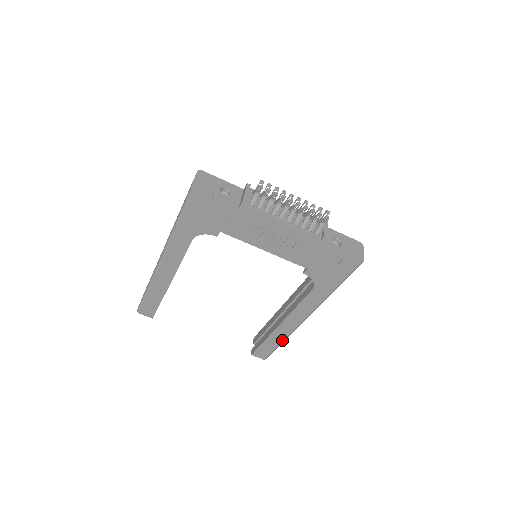
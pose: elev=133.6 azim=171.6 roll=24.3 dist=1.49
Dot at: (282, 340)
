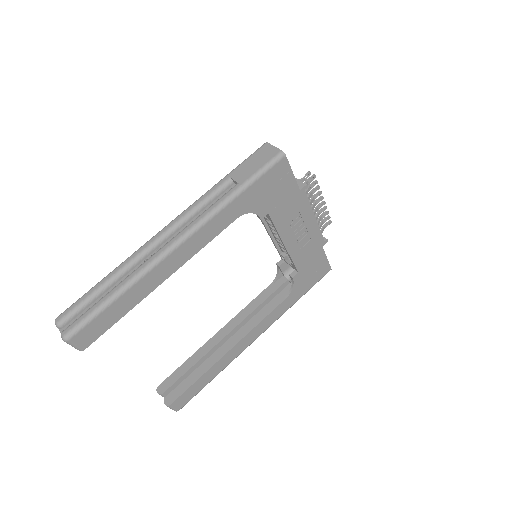
Dot at: (218, 373)
